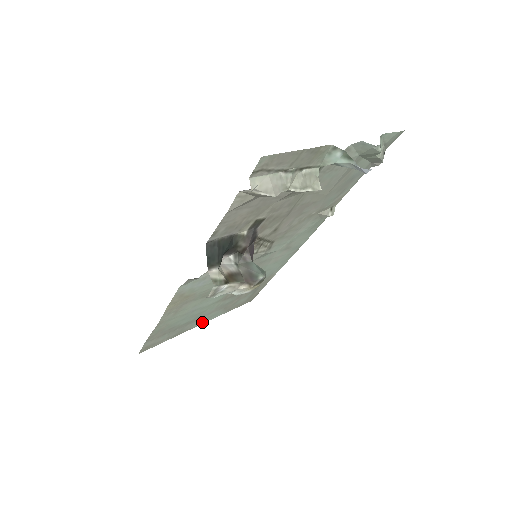
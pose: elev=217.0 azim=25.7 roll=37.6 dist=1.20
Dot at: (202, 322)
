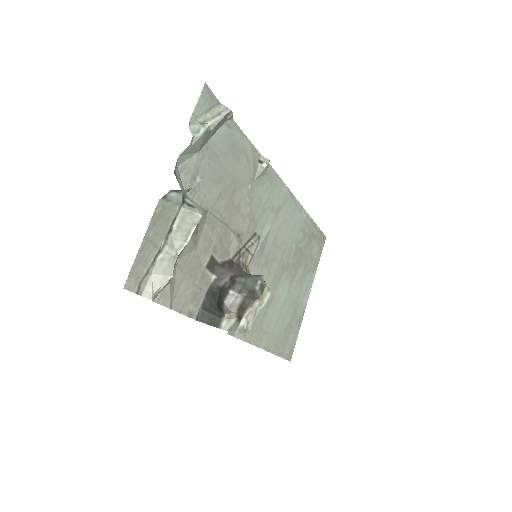
Dot at: (307, 296)
